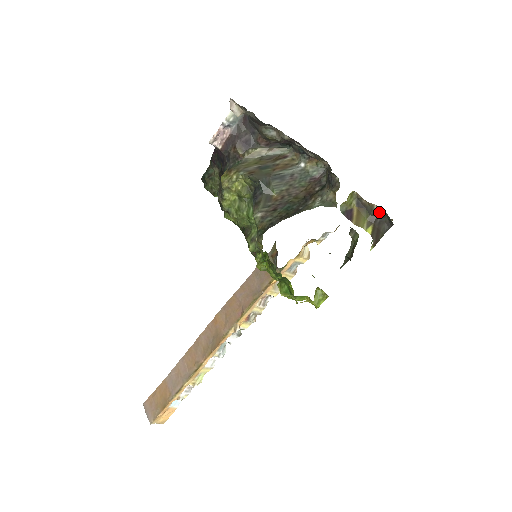
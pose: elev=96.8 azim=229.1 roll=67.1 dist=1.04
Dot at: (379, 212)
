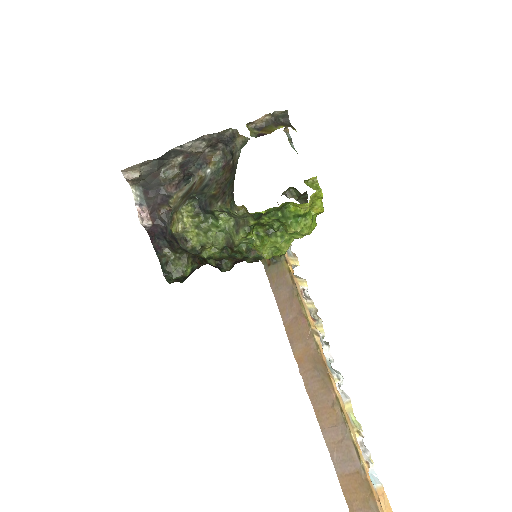
Dot at: (272, 117)
